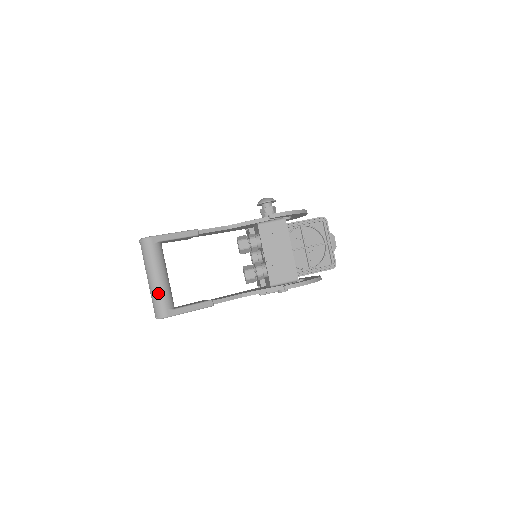
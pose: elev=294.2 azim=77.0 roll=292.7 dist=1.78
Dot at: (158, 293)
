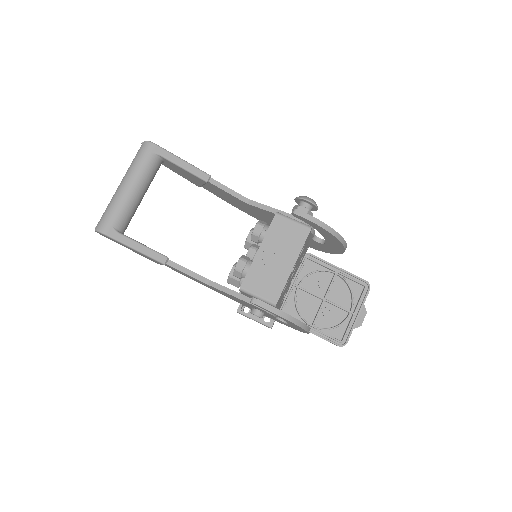
Dot at: (116, 203)
